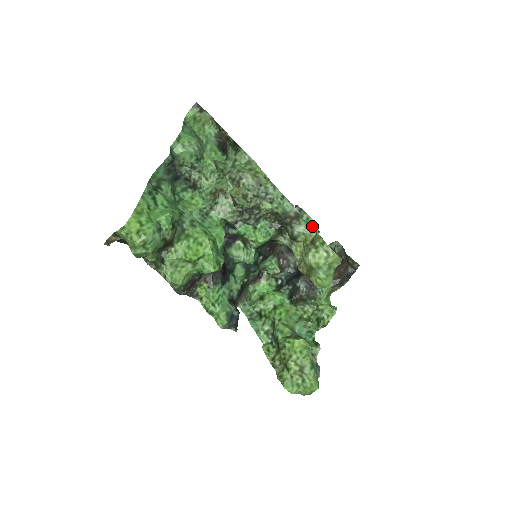
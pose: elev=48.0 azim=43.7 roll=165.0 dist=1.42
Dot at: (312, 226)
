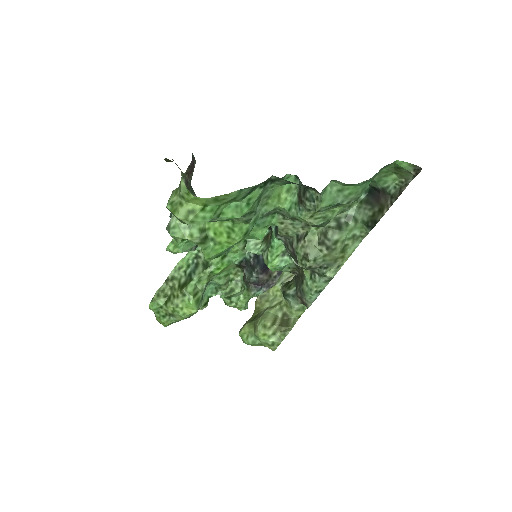
Dot at: (302, 312)
